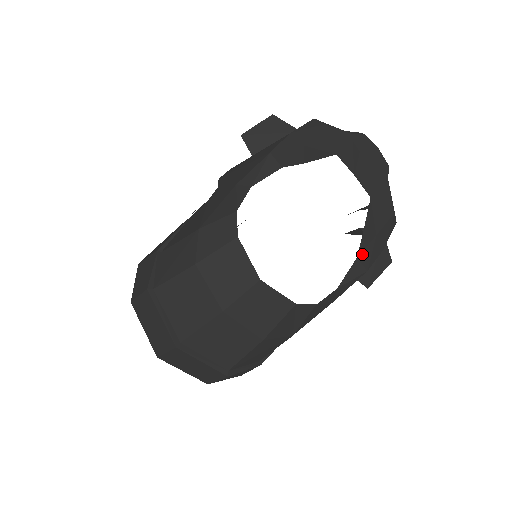
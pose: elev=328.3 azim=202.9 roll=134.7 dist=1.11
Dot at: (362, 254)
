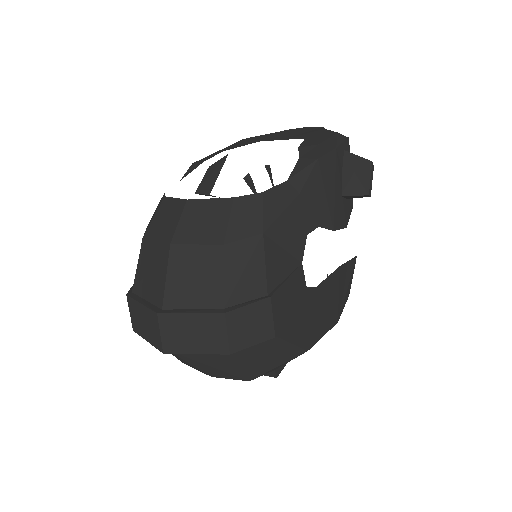
Dot at: (305, 155)
